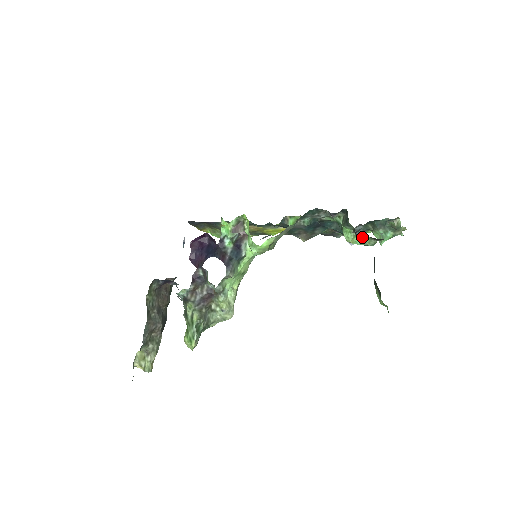
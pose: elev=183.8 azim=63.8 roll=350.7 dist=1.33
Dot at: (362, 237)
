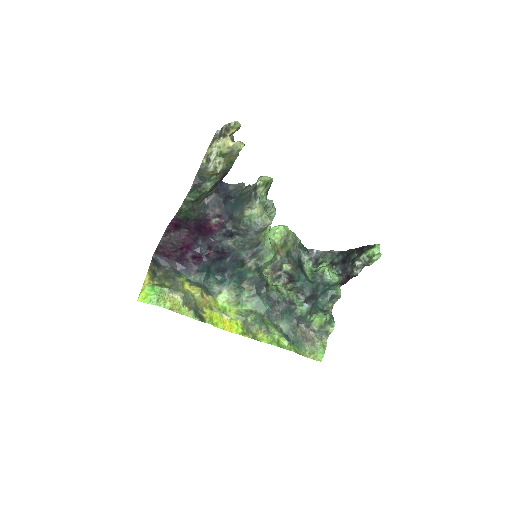
Dot at: (332, 273)
